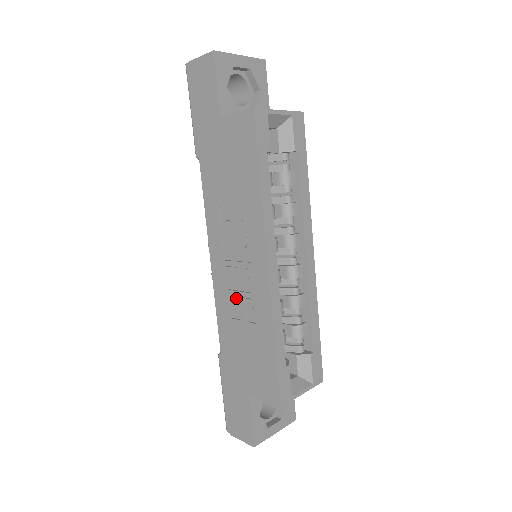
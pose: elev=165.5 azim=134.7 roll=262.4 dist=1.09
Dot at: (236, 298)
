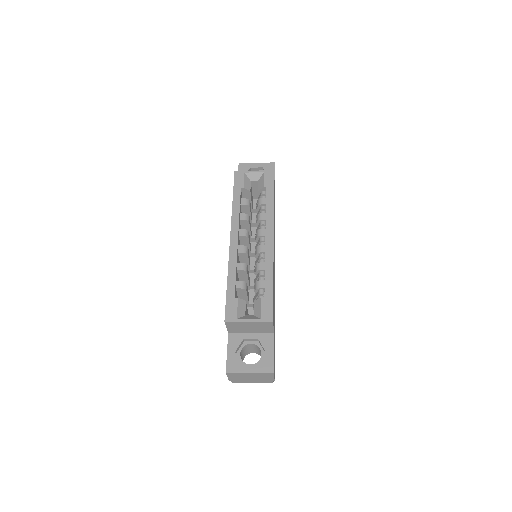
Dot at: occluded
